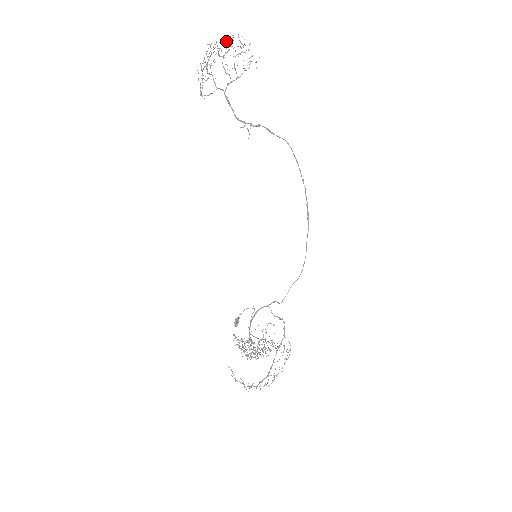
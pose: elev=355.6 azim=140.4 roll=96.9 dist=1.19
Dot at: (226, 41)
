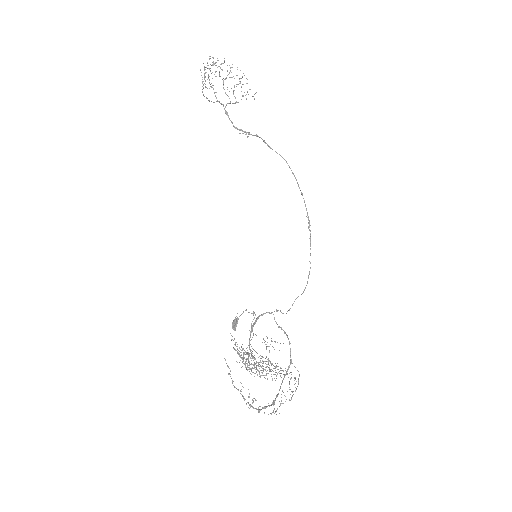
Dot at: (227, 65)
